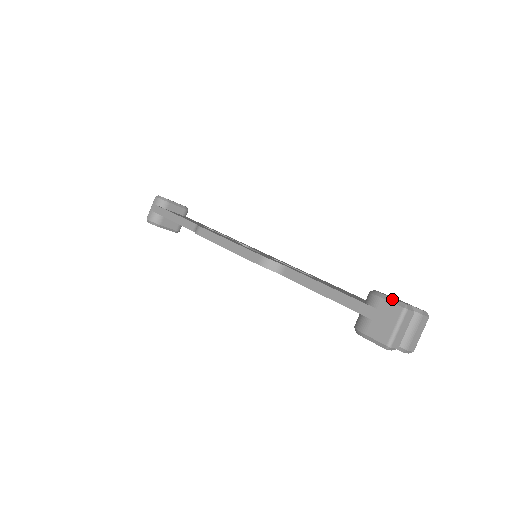
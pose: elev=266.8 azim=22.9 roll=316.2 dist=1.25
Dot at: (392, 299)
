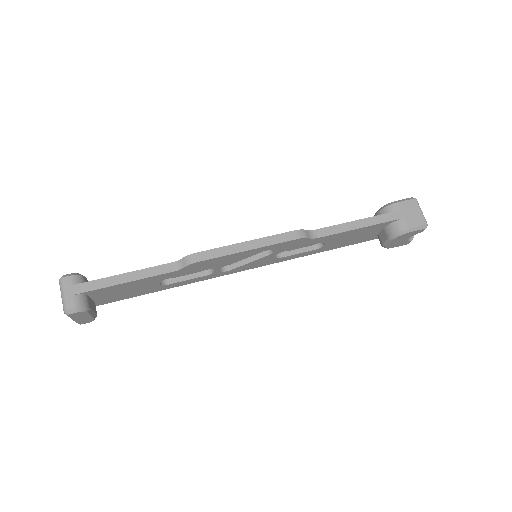
Dot at: (404, 199)
